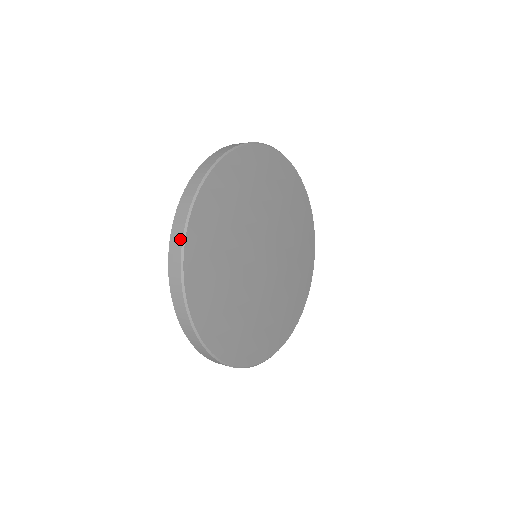
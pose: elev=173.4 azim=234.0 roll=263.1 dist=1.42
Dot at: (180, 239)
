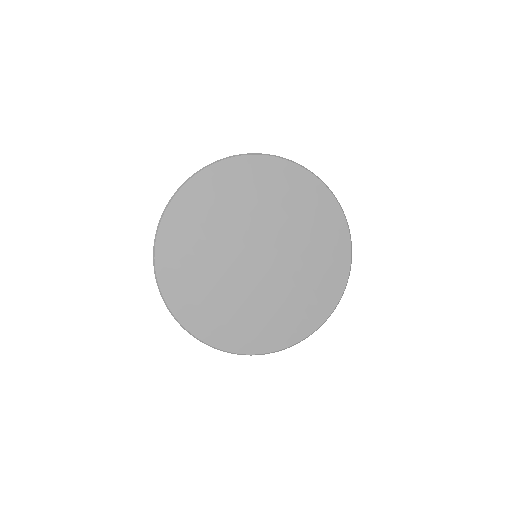
Dot at: occluded
